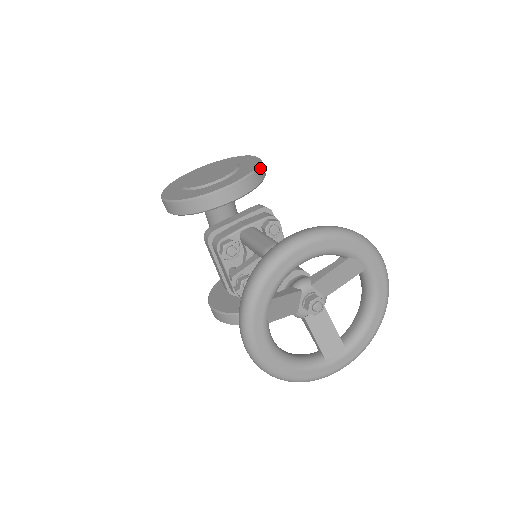
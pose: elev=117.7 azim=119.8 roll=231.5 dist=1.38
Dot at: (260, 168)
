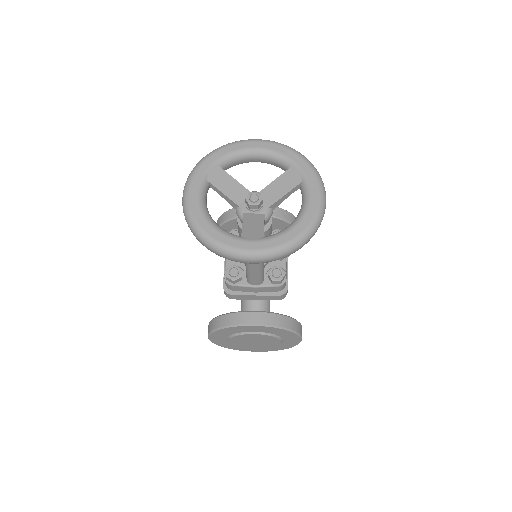
Dot at: (292, 215)
